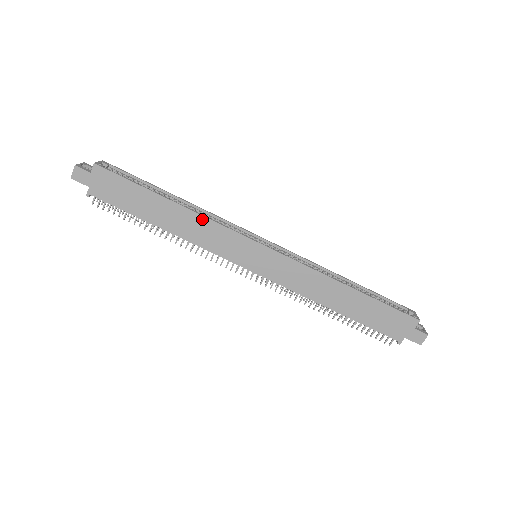
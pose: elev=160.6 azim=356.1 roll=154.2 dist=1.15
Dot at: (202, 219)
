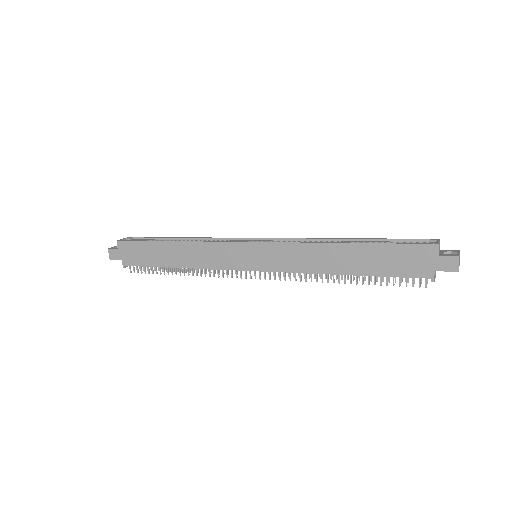
Dot at: (198, 245)
